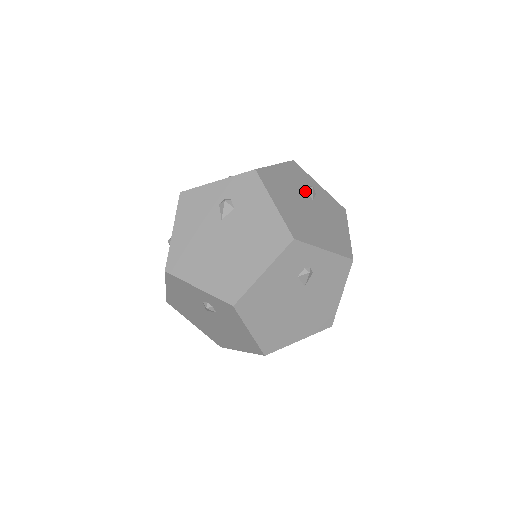
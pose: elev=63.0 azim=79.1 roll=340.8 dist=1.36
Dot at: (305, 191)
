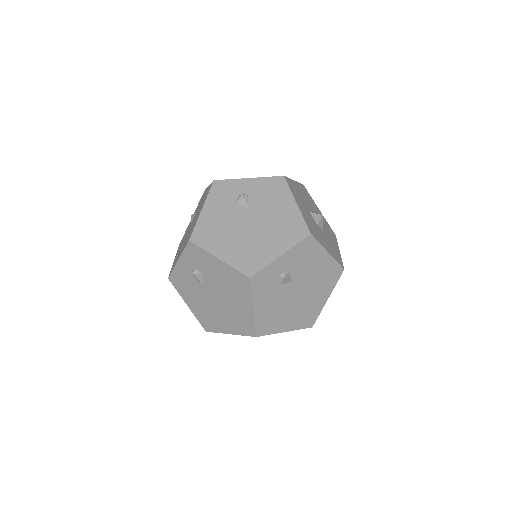
Dot at: (238, 206)
